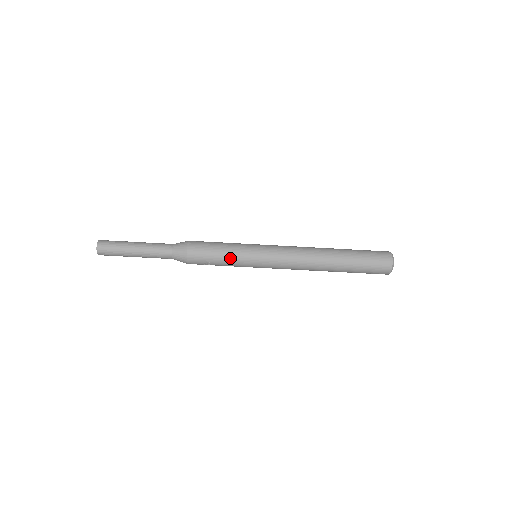
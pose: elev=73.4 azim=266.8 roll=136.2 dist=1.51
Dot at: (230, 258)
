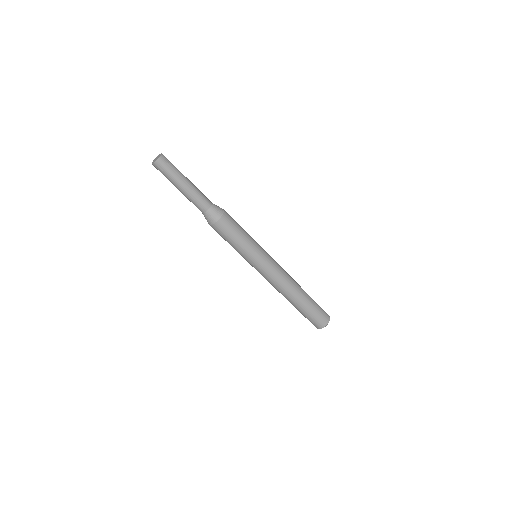
Dot at: occluded
